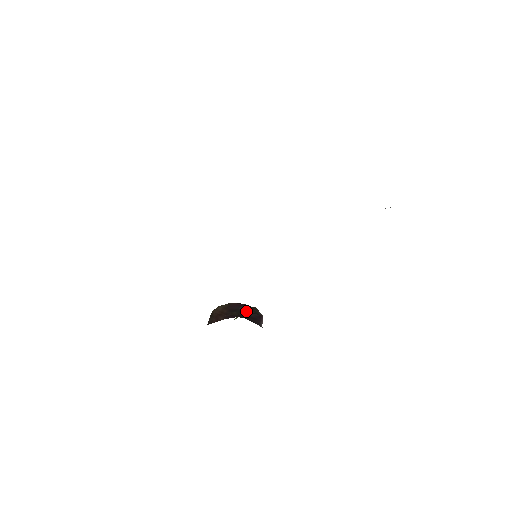
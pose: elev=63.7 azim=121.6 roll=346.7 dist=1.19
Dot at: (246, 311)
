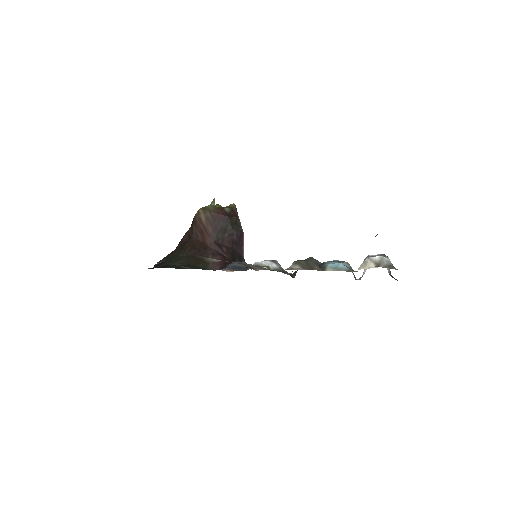
Dot at: (229, 230)
